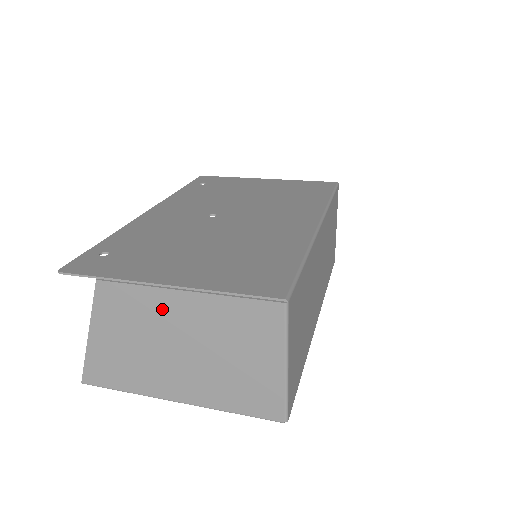
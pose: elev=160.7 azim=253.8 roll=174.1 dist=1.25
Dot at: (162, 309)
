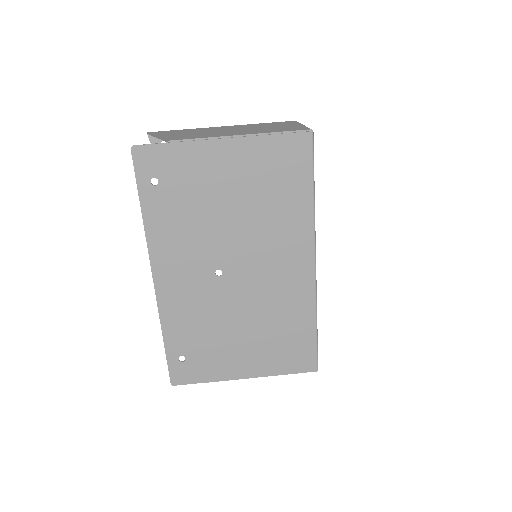
Dot at: occluded
